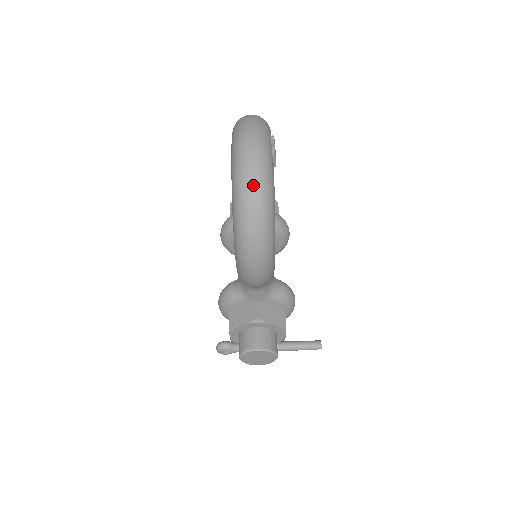
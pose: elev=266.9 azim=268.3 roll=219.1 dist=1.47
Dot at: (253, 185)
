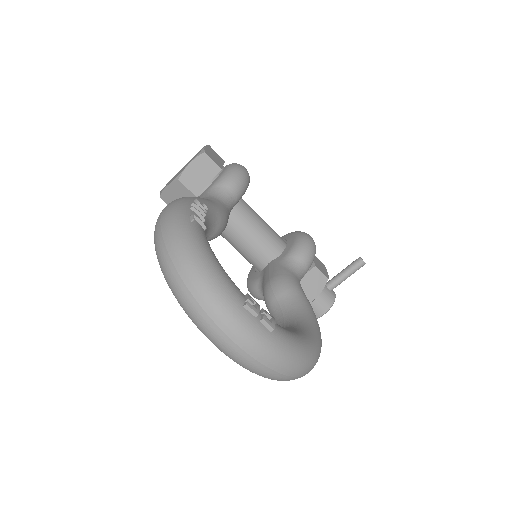
Dot at: (286, 375)
